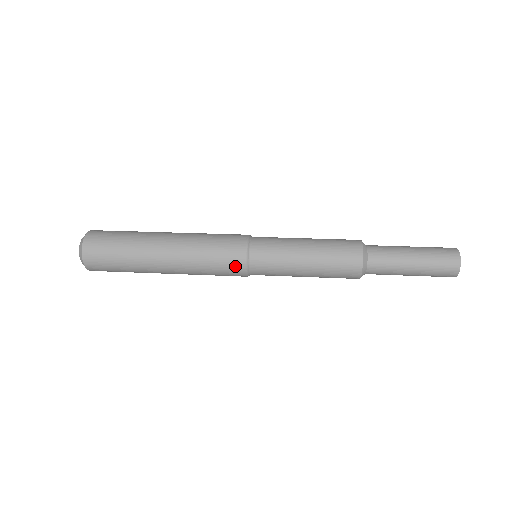
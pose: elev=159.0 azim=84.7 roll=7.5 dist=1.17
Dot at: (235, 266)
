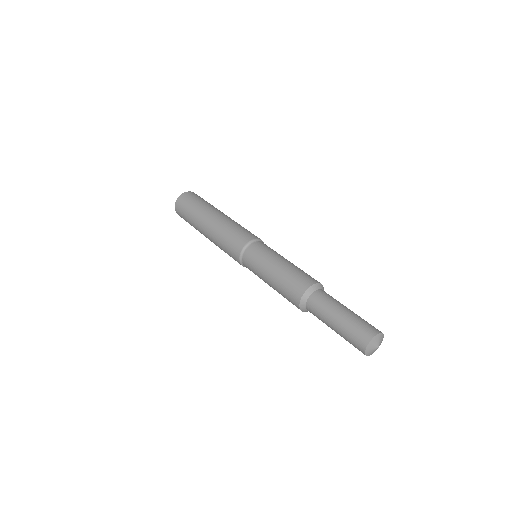
Dot at: (236, 247)
